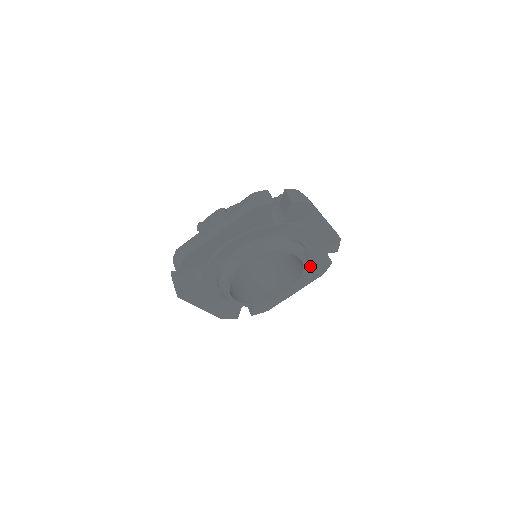
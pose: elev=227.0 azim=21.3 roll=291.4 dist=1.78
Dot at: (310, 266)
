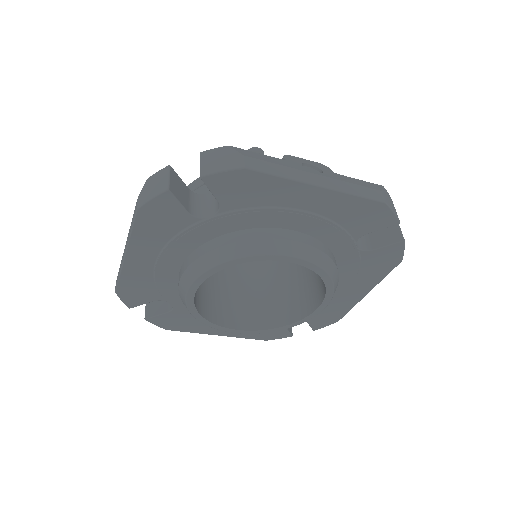
Dot at: (355, 256)
